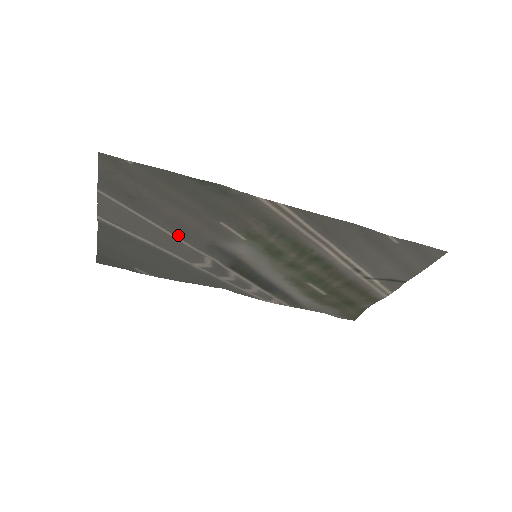
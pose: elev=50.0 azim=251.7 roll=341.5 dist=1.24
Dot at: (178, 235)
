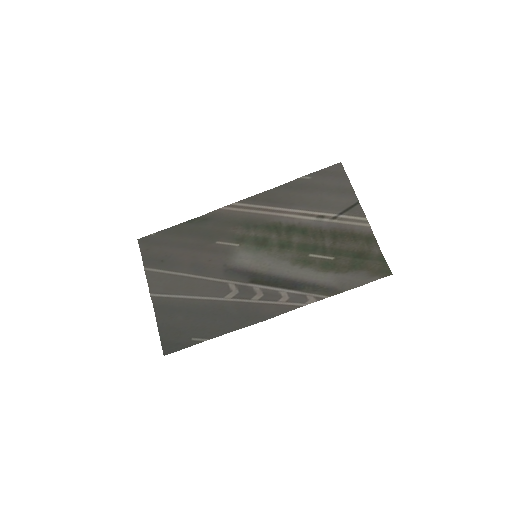
Dot at: (201, 275)
